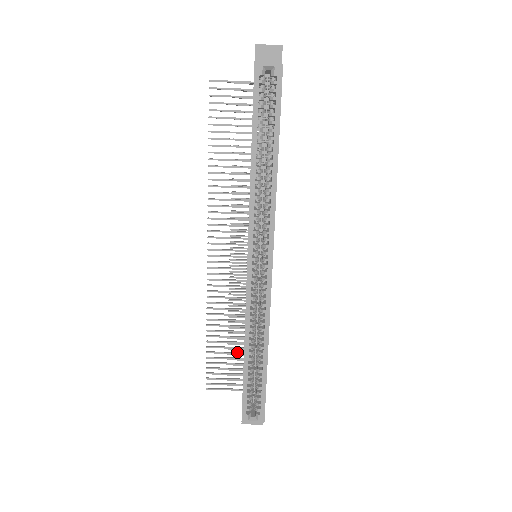
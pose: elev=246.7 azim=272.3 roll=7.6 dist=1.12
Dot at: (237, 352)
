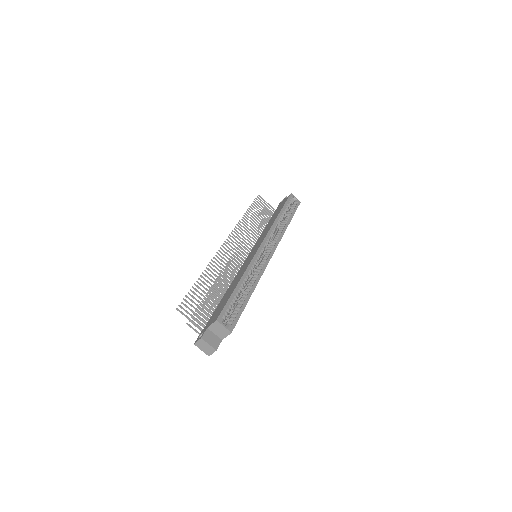
Dot at: occluded
